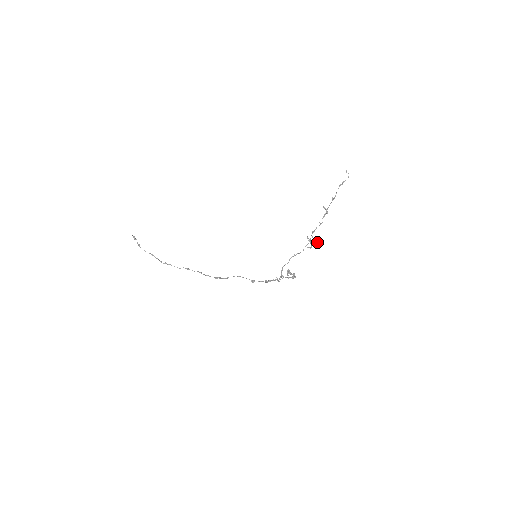
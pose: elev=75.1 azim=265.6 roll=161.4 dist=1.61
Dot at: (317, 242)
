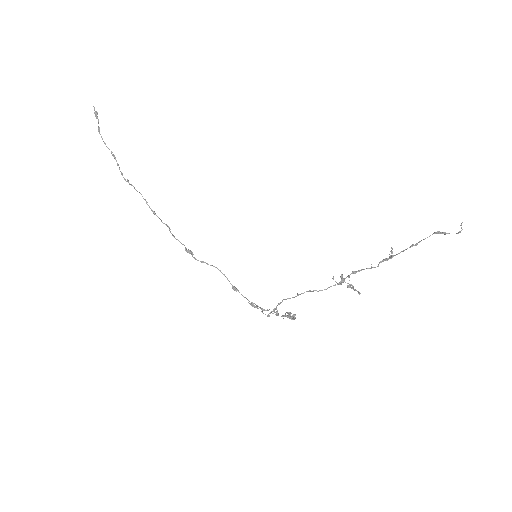
Dot at: (351, 285)
